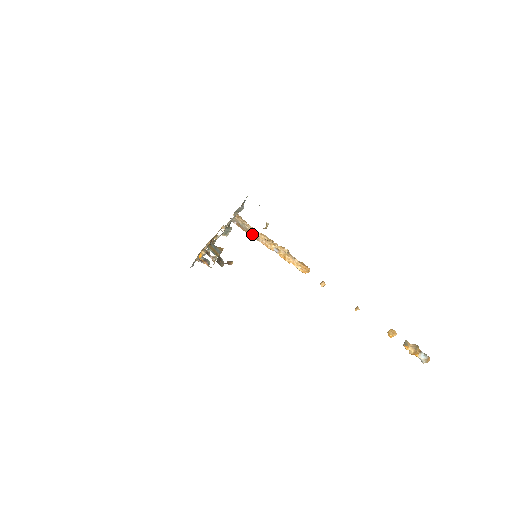
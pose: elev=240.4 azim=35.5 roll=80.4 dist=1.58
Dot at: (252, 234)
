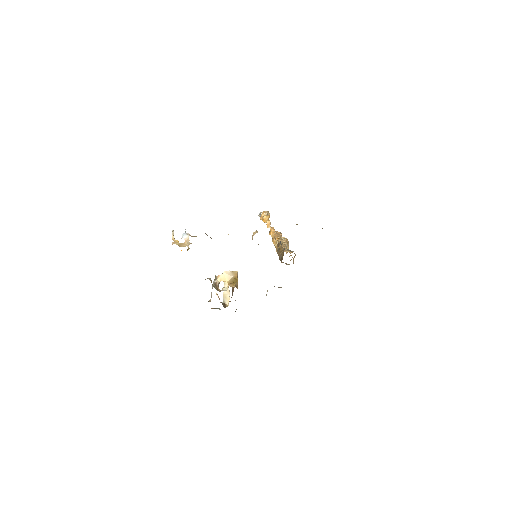
Dot at: occluded
